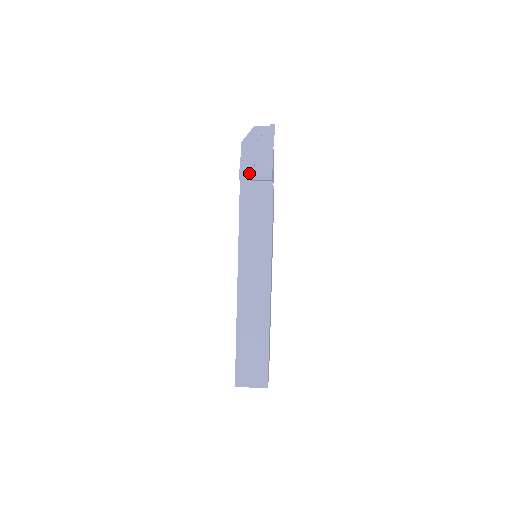
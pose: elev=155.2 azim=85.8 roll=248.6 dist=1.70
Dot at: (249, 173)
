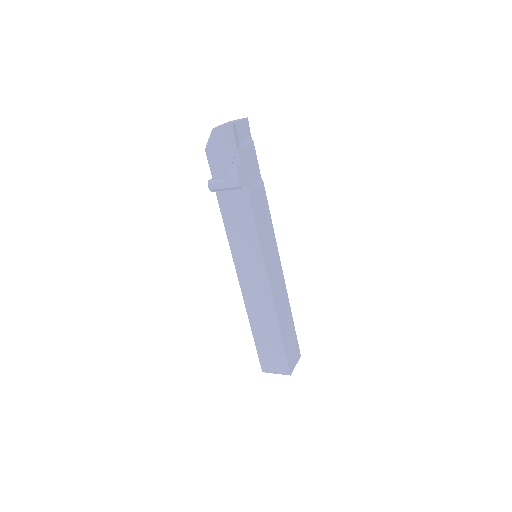
Dot at: (217, 185)
